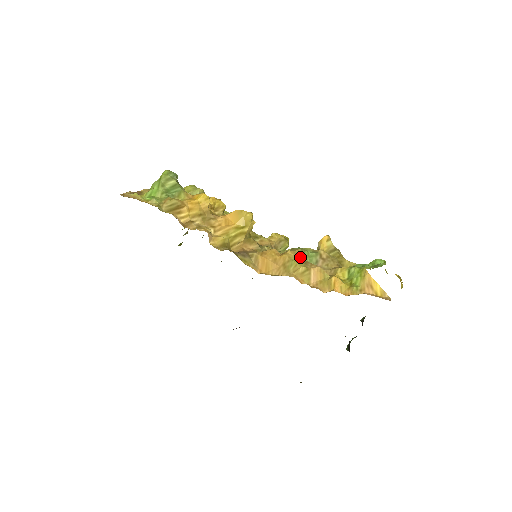
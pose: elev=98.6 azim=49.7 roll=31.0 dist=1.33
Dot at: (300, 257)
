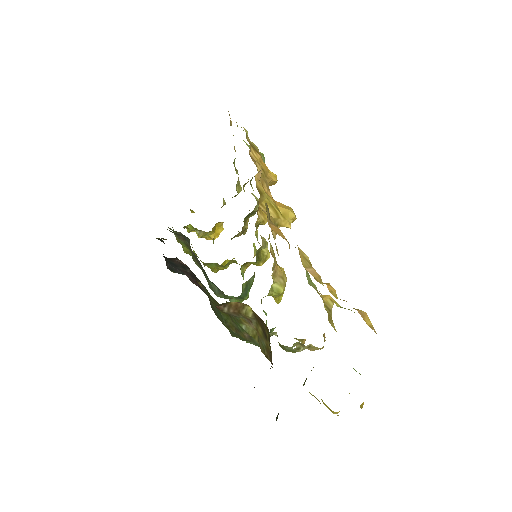
Dot at: occluded
